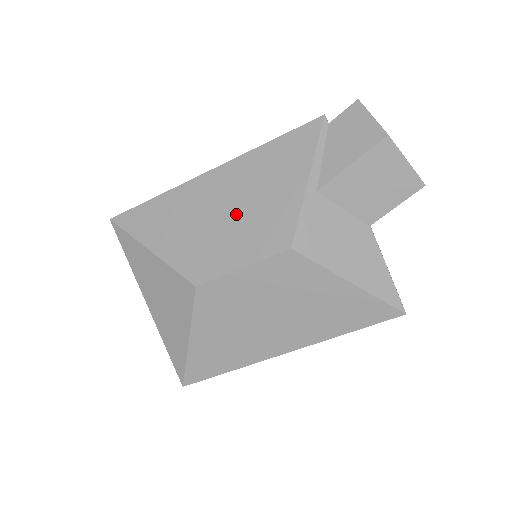
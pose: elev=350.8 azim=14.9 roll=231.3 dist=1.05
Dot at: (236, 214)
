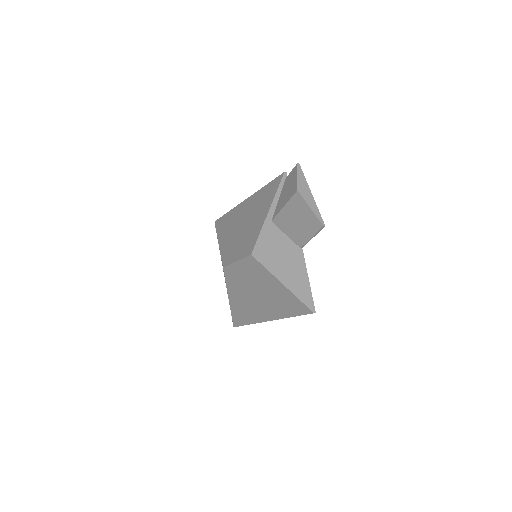
Dot at: (244, 229)
